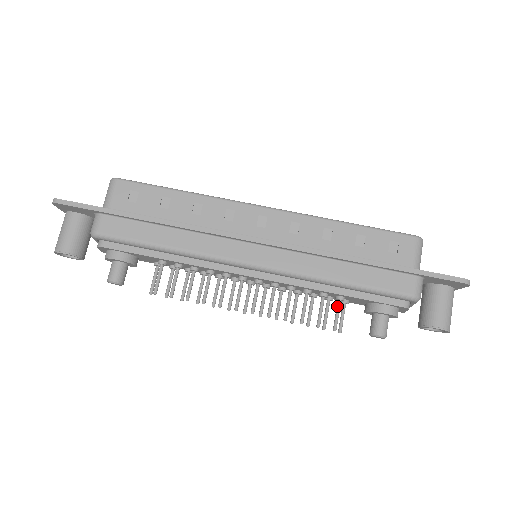
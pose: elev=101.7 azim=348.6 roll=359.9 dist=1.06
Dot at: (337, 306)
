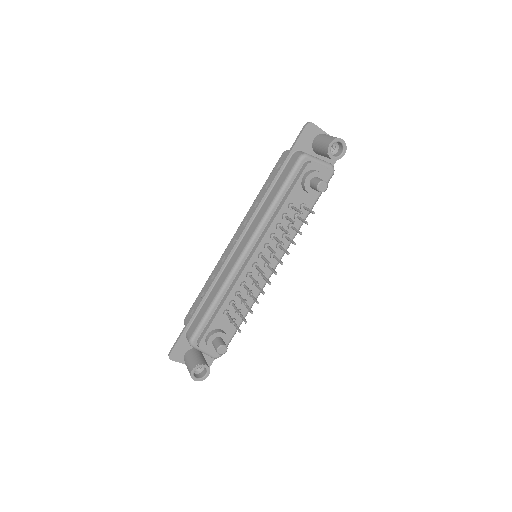
Dot at: occluded
